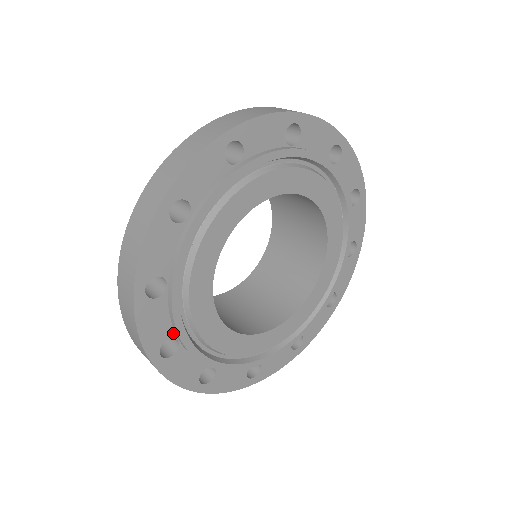
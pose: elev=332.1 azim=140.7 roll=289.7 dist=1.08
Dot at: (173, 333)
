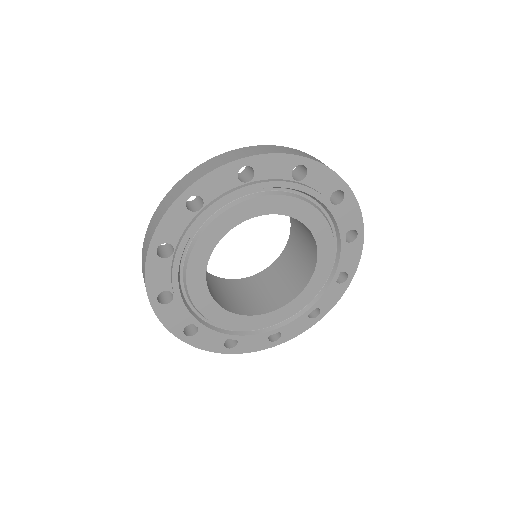
Dot at: (190, 321)
